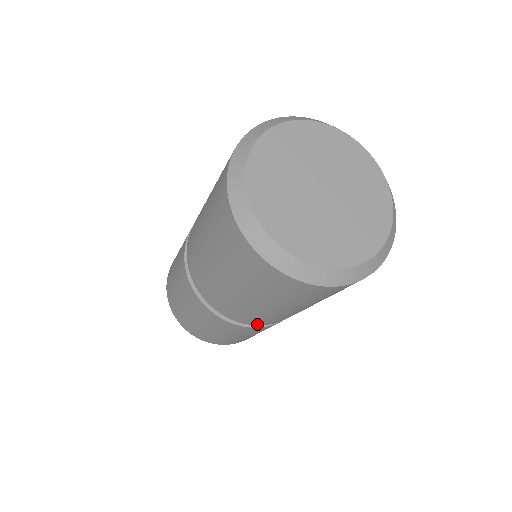
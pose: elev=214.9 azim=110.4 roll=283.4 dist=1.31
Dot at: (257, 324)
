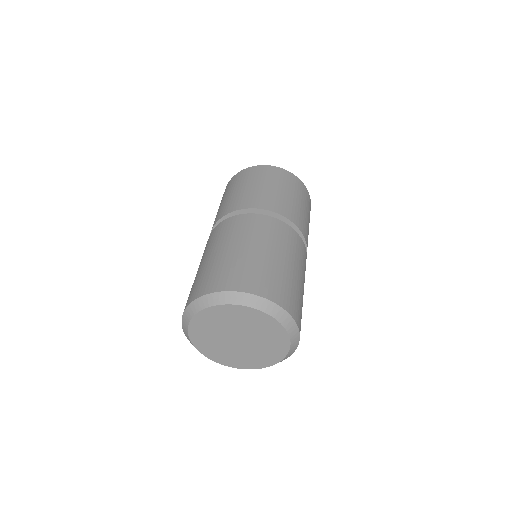
Dot at: occluded
